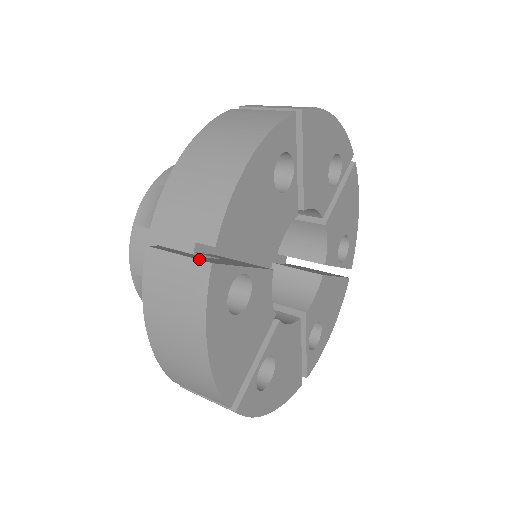
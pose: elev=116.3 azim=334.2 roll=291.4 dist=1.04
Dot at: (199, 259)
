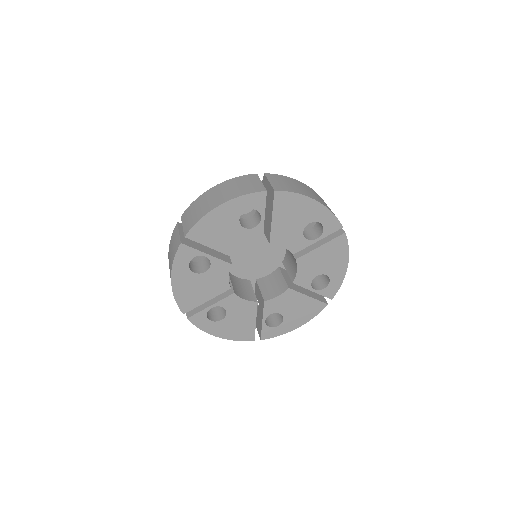
Dot at: (181, 239)
